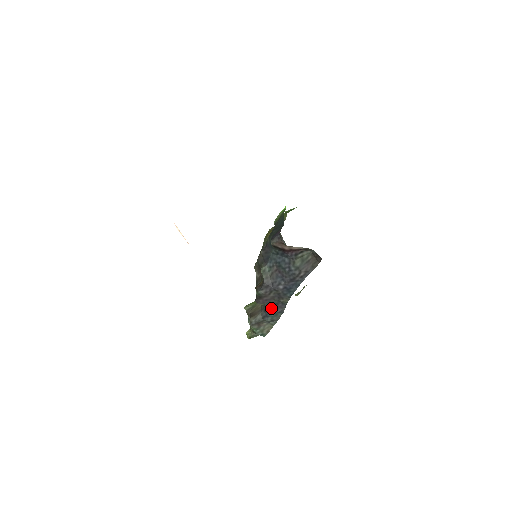
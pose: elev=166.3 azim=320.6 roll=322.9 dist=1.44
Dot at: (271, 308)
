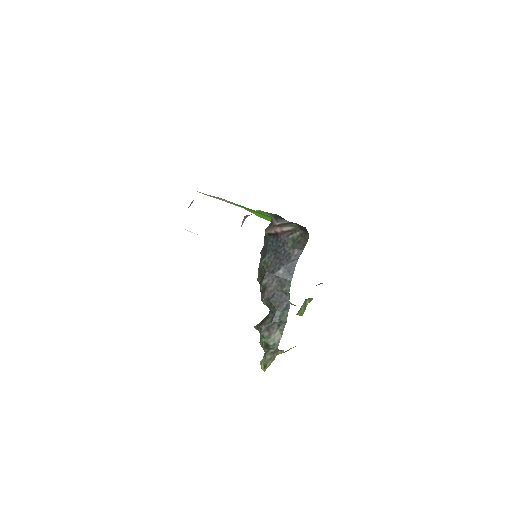
Dot at: (277, 304)
